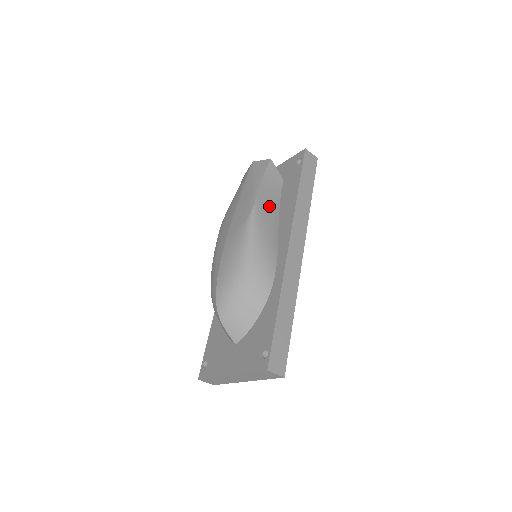
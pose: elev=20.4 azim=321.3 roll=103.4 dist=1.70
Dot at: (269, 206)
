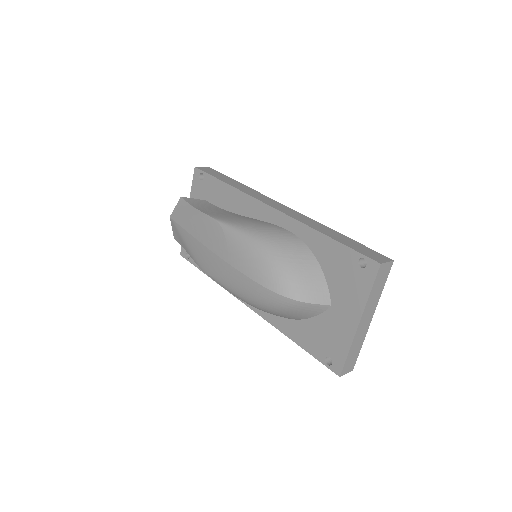
Dot at: (222, 214)
